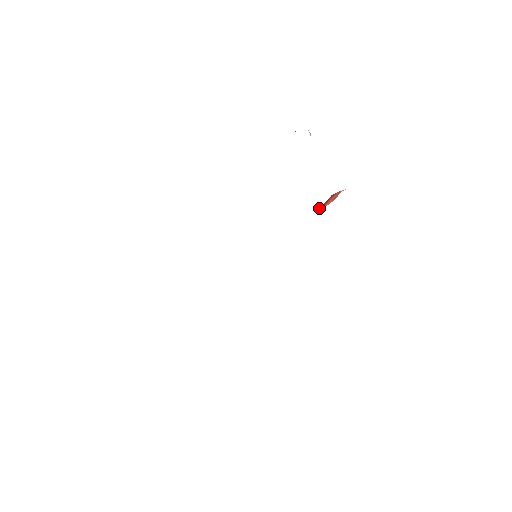
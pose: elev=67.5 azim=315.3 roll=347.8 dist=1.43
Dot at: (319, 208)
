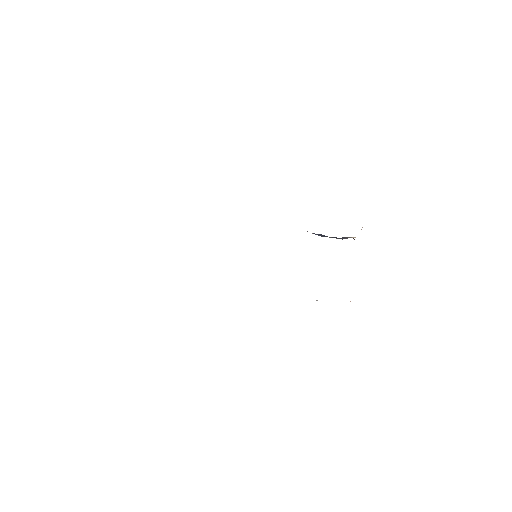
Dot at: occluded
